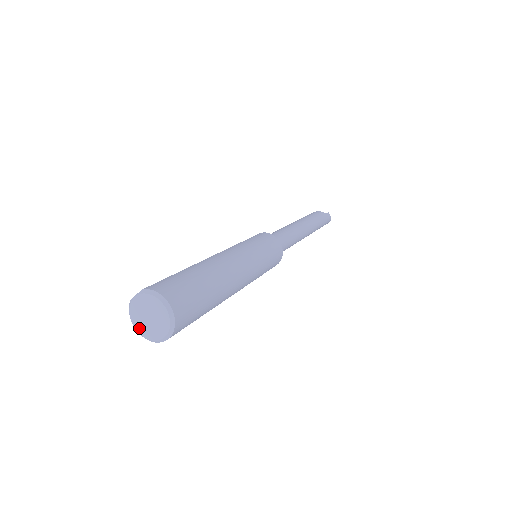
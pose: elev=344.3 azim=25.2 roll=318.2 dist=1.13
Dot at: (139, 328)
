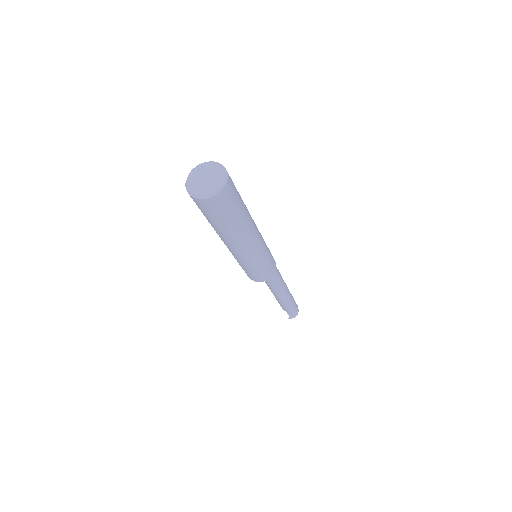
Dot at: (200, 192)
